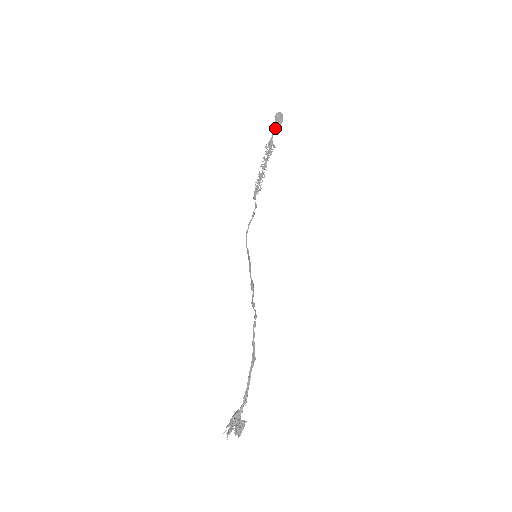
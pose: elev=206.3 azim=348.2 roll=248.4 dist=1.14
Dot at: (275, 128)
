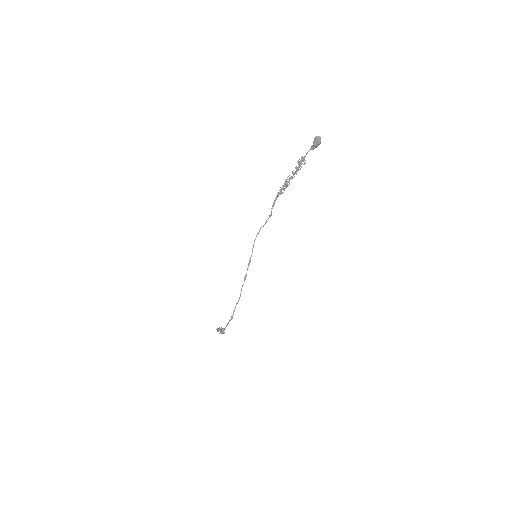
Dot at: (311, 149)
